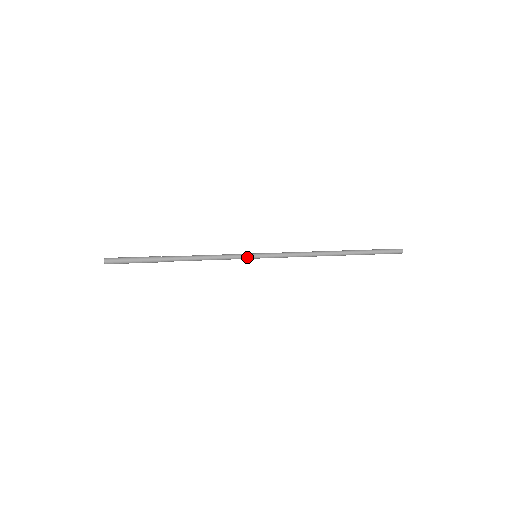
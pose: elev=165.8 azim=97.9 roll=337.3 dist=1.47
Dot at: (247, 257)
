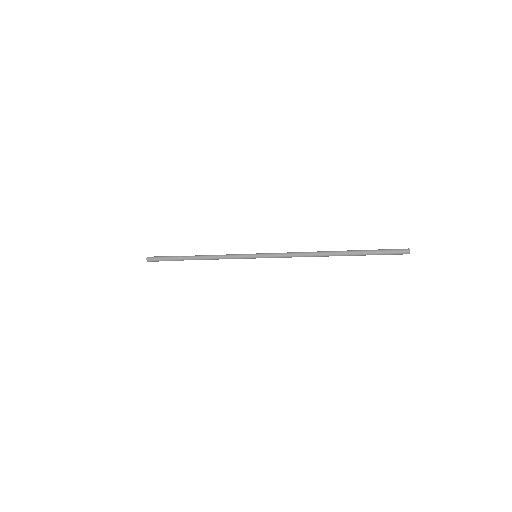
Dot at: (247, 255)
